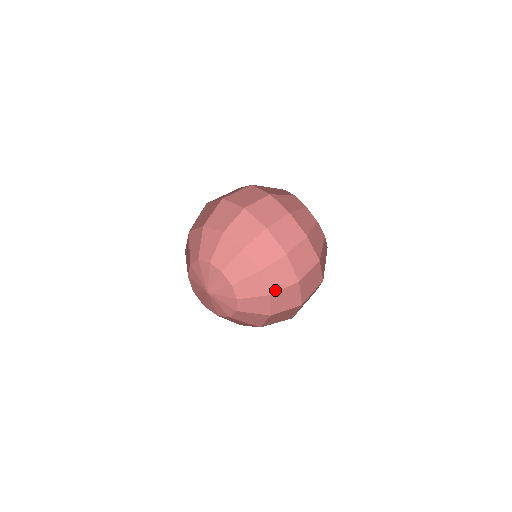
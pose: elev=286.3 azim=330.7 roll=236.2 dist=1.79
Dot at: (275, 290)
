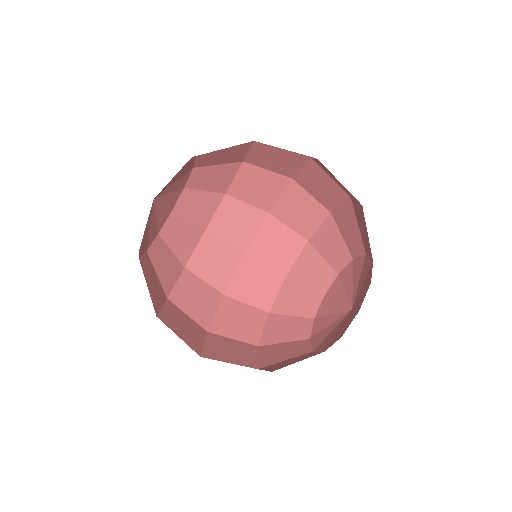
Dot at: (216, 233)
